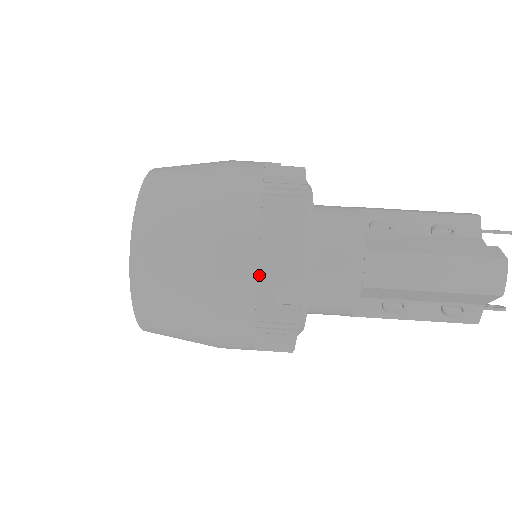
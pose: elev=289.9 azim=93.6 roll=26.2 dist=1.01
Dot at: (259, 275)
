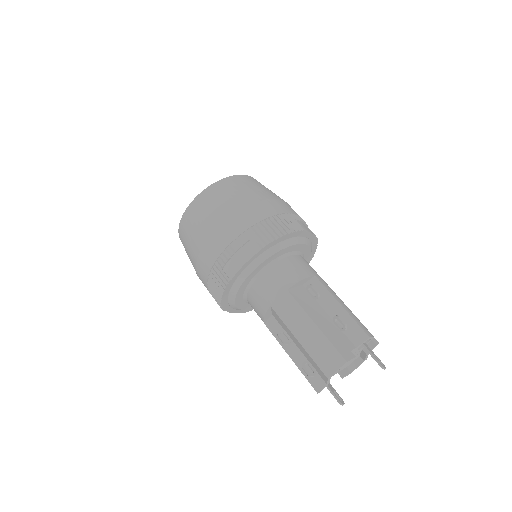
Dot at: (226, 250)
